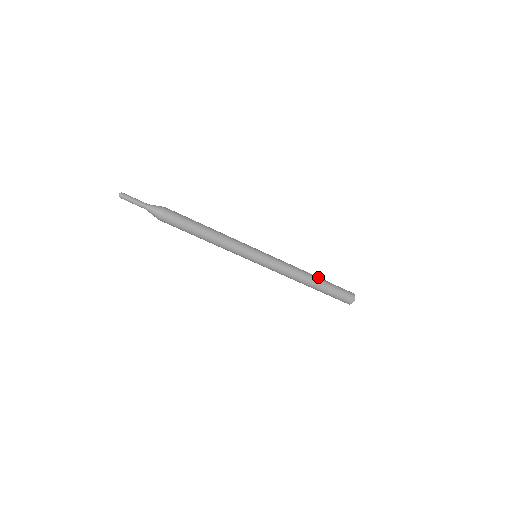
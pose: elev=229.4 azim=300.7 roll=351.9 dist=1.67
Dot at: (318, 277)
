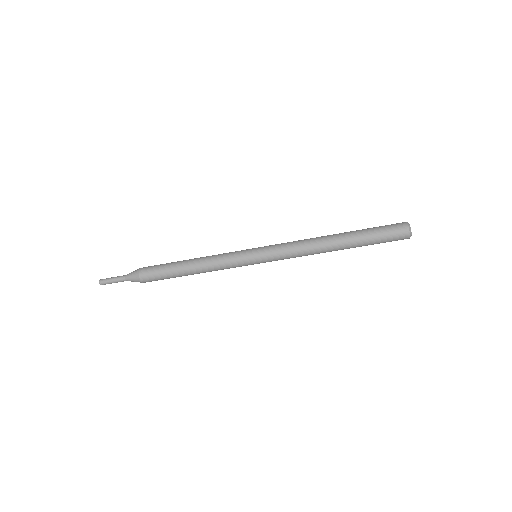
Dot at: (344, 236)
